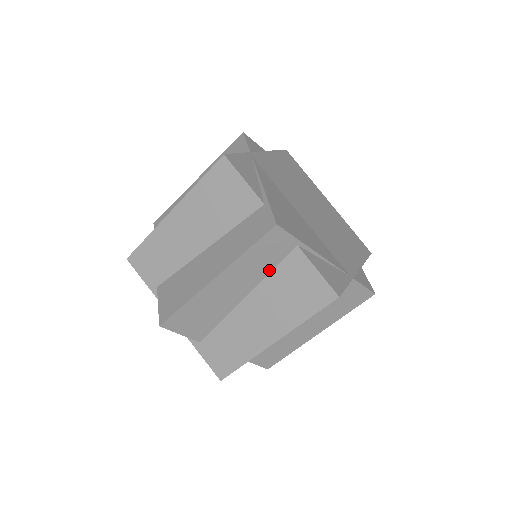
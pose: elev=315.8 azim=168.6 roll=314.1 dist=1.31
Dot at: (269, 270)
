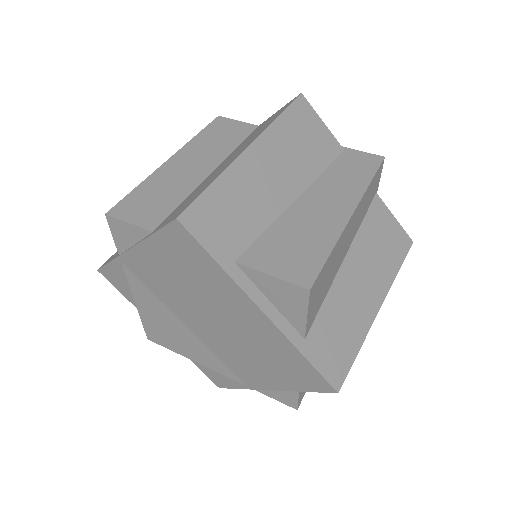
Dot at: (362, 219)
